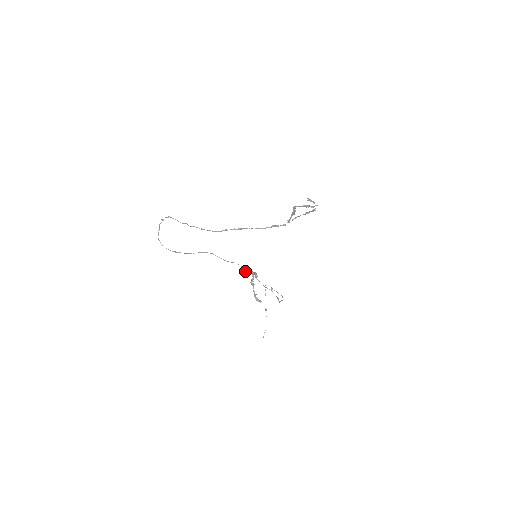
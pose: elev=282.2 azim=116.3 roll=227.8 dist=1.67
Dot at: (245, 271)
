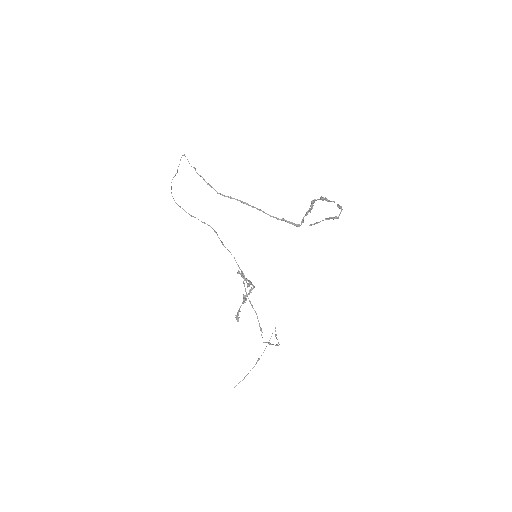
Dot at: (238, 270)
